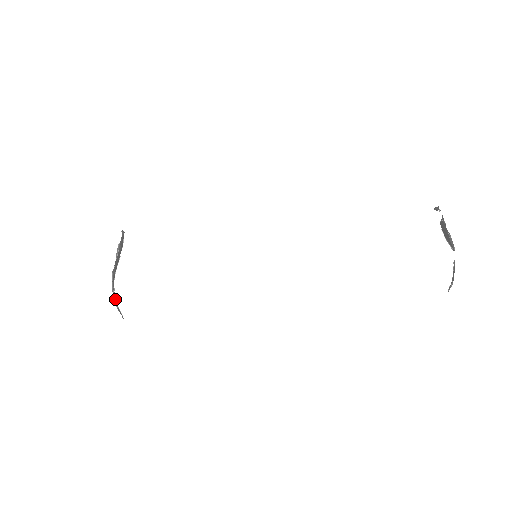
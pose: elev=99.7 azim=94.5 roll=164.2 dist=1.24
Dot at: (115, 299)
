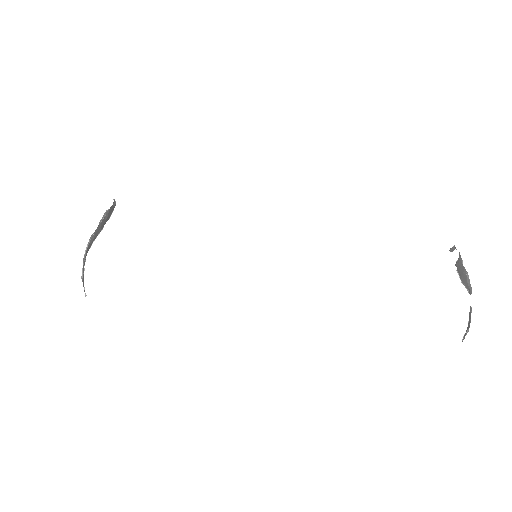
Dot at: (83, 271)
